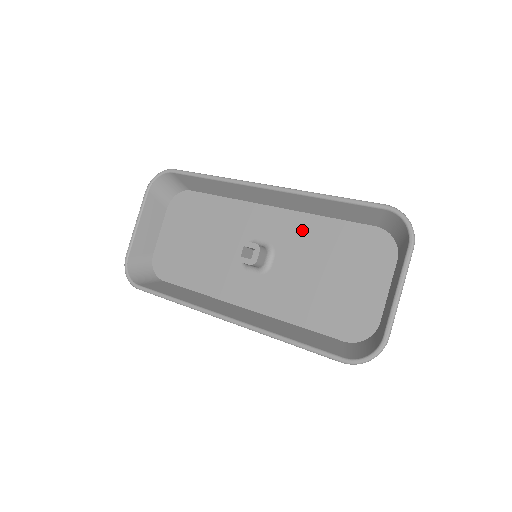
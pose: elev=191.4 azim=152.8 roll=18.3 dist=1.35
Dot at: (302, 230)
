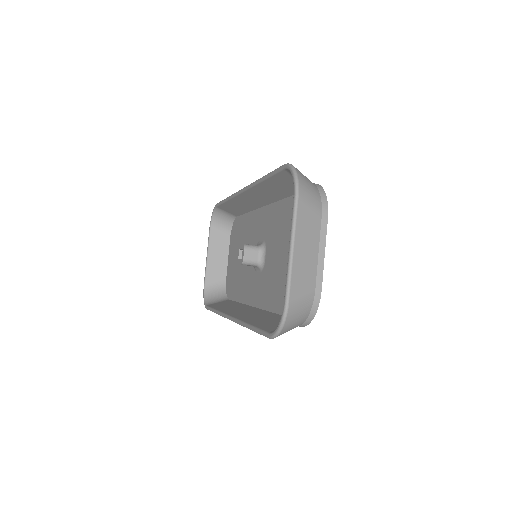
Dot at: (276, 219)
